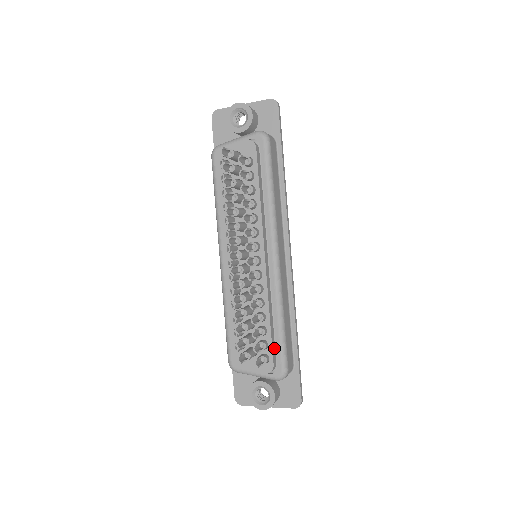
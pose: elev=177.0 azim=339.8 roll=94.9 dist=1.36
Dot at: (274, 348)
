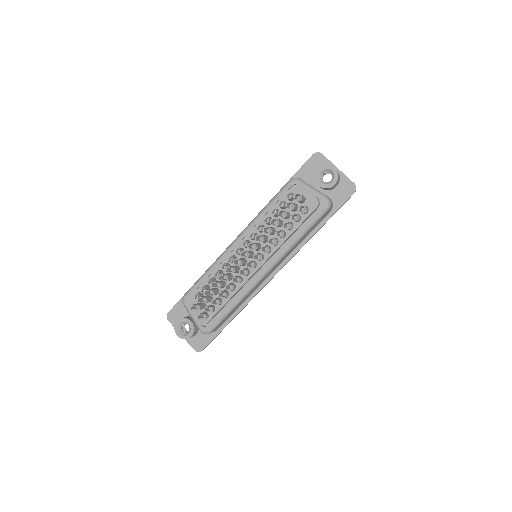
Dot at: (216, 315)
